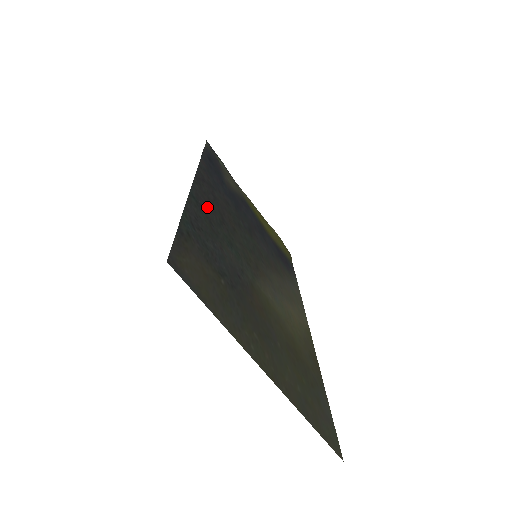
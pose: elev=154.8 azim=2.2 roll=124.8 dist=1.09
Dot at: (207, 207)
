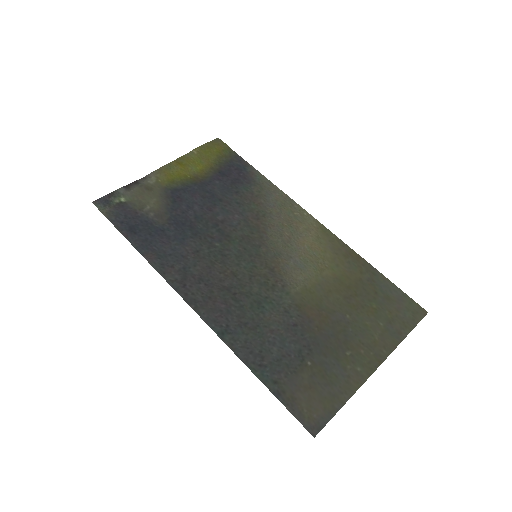
Dot at: (225, 313)
